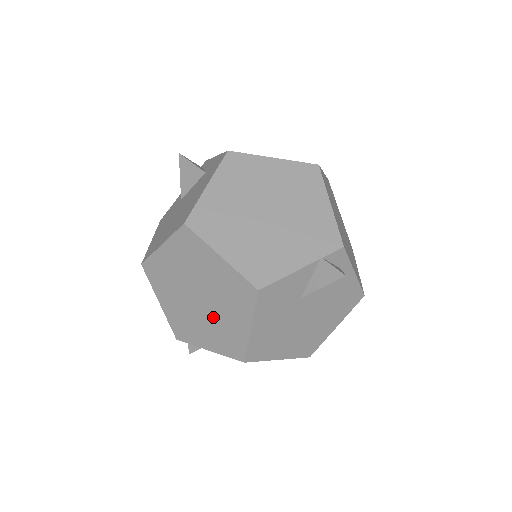
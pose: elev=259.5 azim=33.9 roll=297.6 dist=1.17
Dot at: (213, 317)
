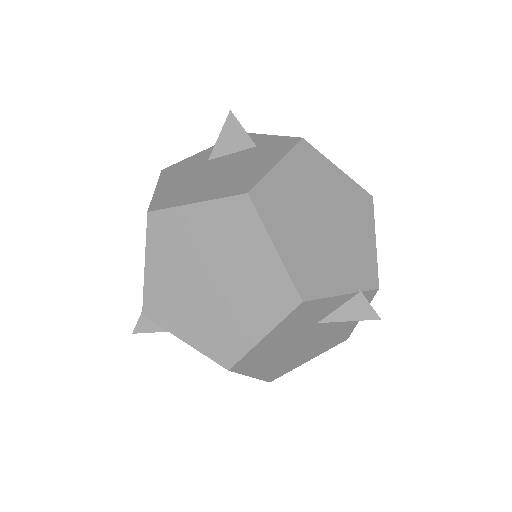
Dot at: (217, 308)
